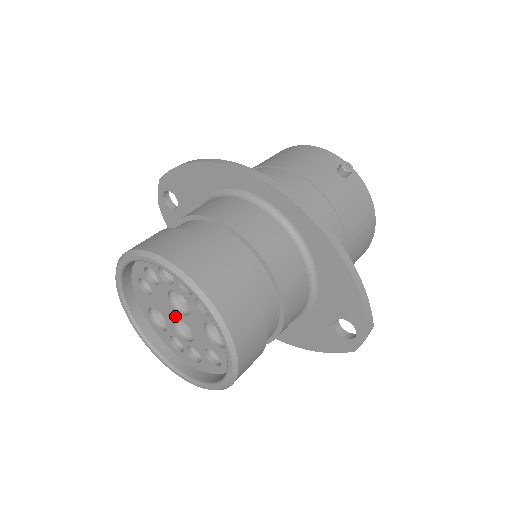
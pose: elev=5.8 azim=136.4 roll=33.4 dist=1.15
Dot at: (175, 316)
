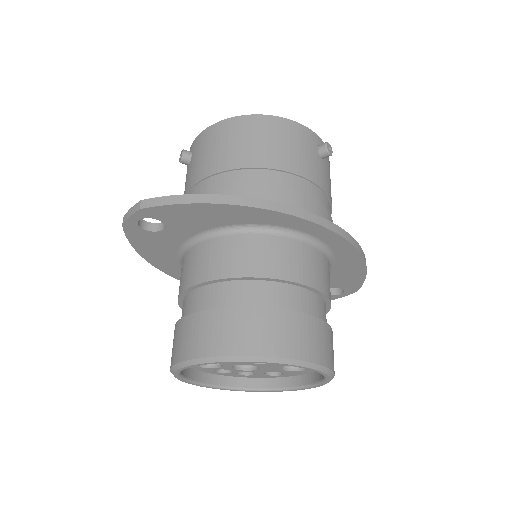
Dot at: (244, 364)
